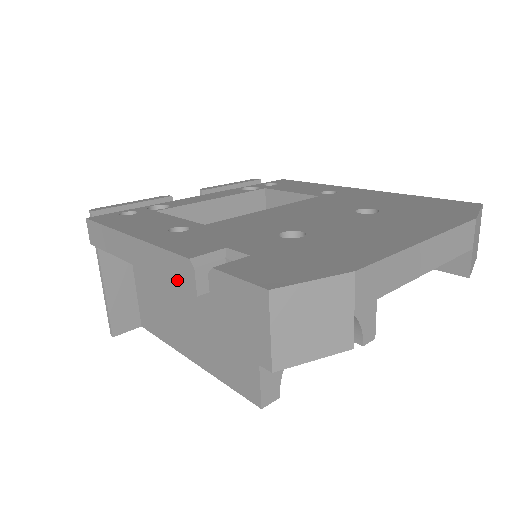
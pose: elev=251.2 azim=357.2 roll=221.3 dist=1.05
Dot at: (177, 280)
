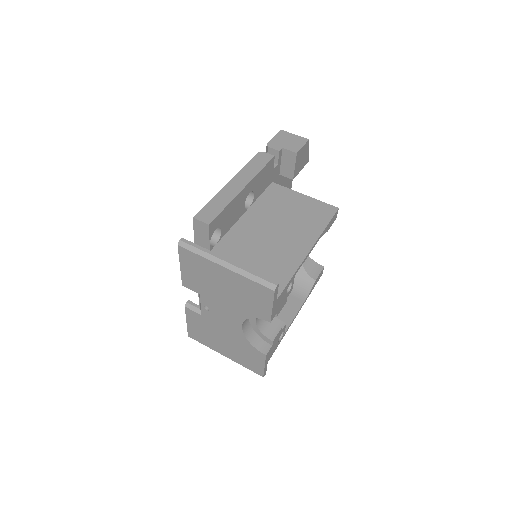
Dot at: (264, 162)
